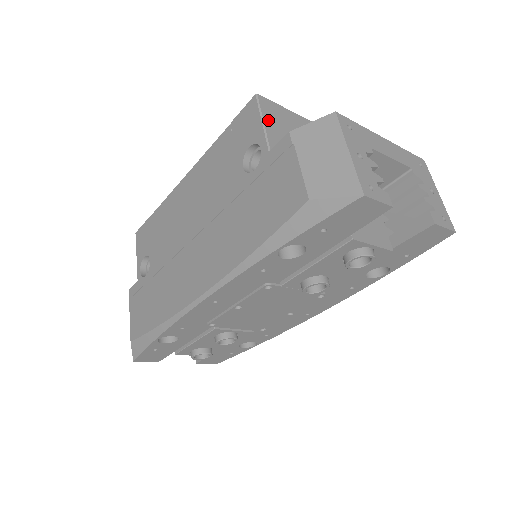
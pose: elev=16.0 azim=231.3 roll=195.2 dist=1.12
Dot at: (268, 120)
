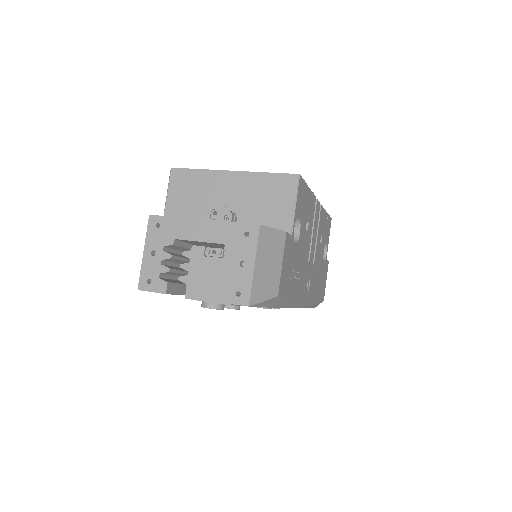
Dot at: (172, 192)
